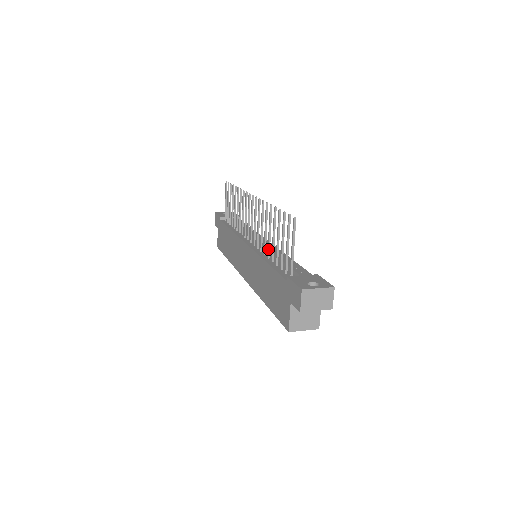
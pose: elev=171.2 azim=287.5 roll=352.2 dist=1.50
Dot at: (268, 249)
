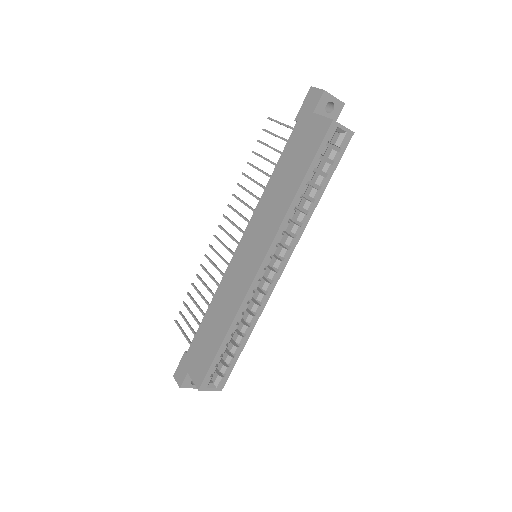
Dot at: (264, 187)
